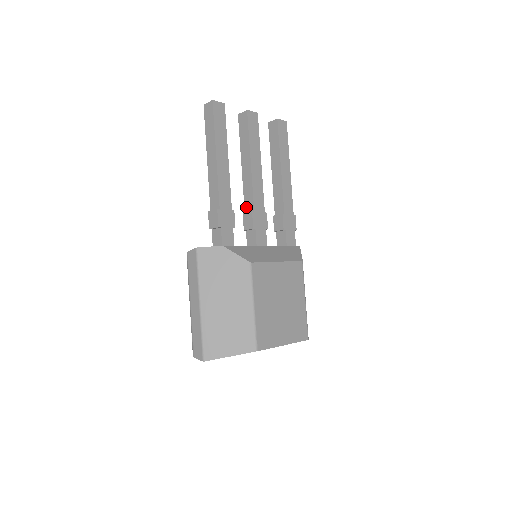
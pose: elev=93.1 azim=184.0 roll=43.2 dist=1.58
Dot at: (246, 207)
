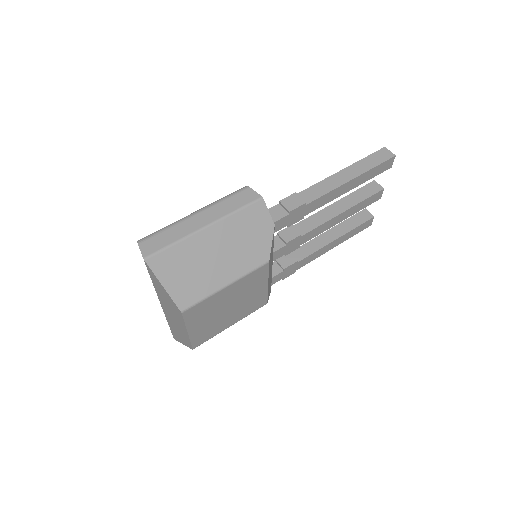
Dot at: (299, 225)
